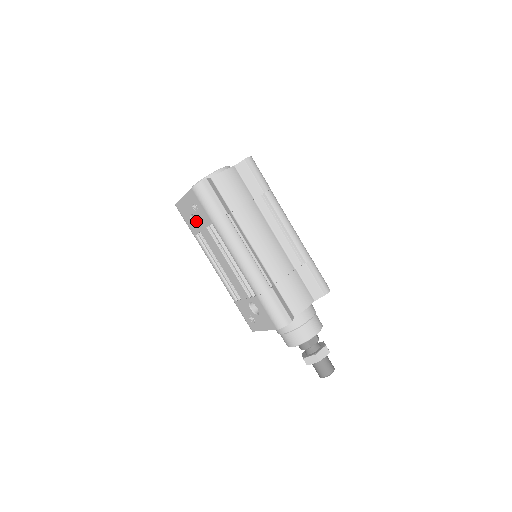
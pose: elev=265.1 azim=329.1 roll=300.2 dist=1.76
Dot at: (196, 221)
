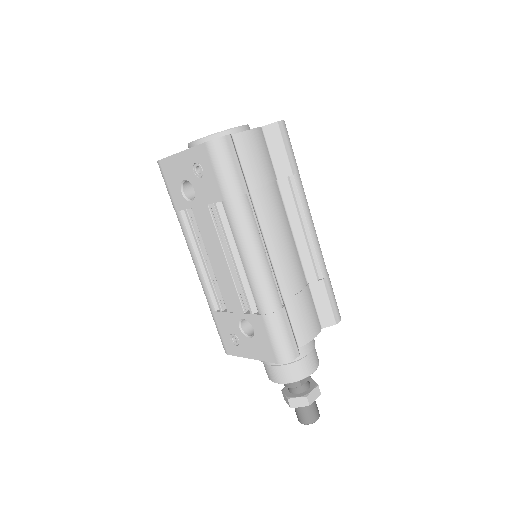
Dot at: (187, 191)
